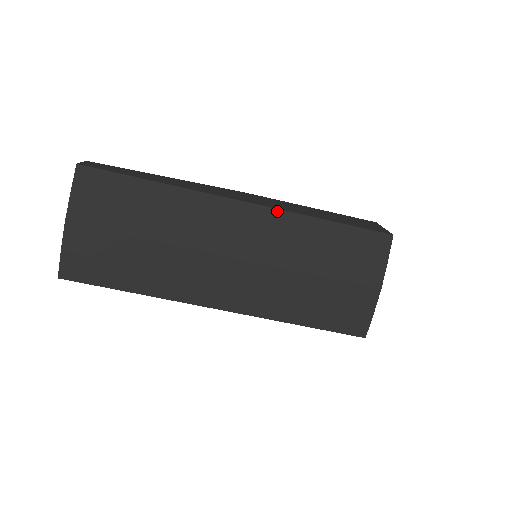
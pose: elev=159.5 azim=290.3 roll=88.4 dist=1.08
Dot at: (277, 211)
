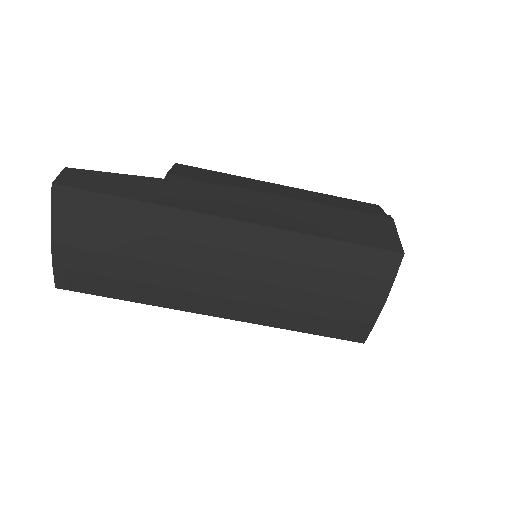
Dot at: (273, 230)
